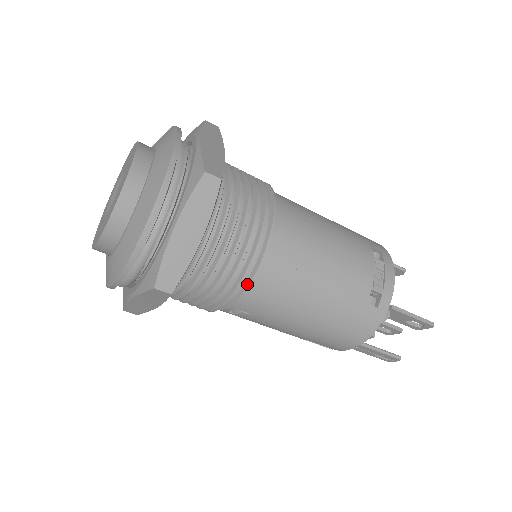
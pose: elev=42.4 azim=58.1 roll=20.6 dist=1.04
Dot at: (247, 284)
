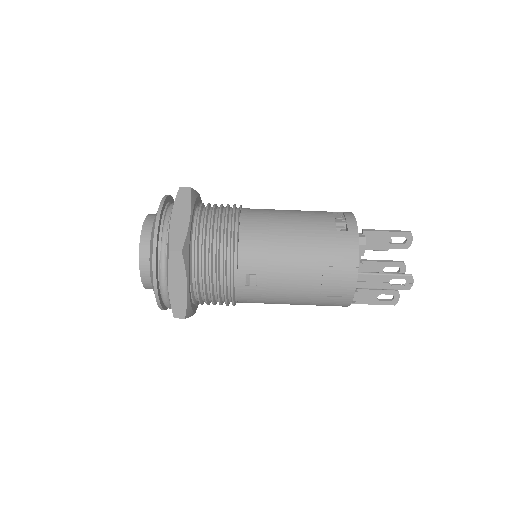
Dot at: (238, 244)
